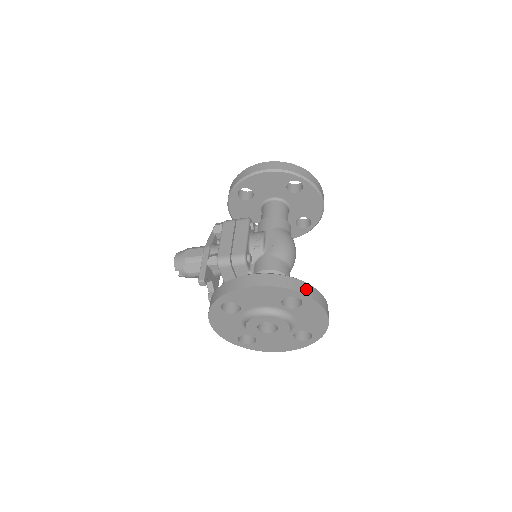
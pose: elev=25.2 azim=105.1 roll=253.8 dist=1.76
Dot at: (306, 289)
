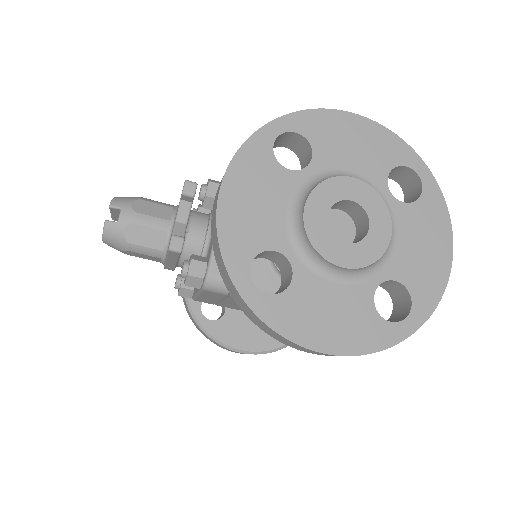
Dot at: occluded
